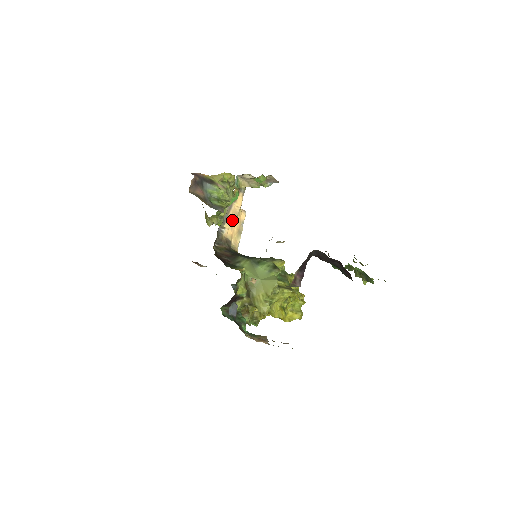
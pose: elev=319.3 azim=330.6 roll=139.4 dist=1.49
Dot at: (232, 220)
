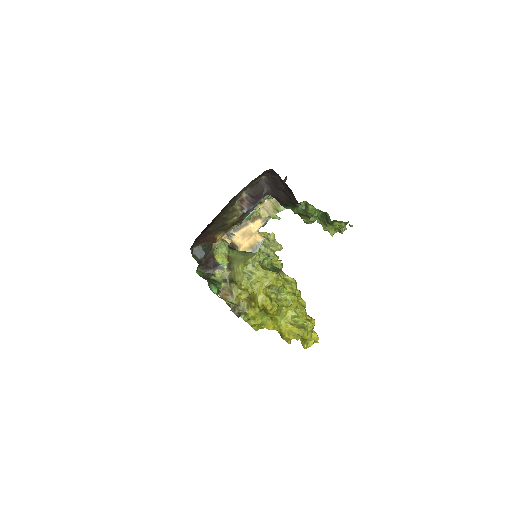
Dot at: (245, 234)
